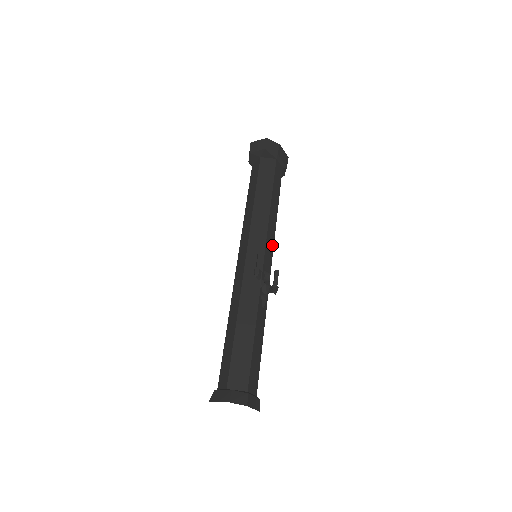
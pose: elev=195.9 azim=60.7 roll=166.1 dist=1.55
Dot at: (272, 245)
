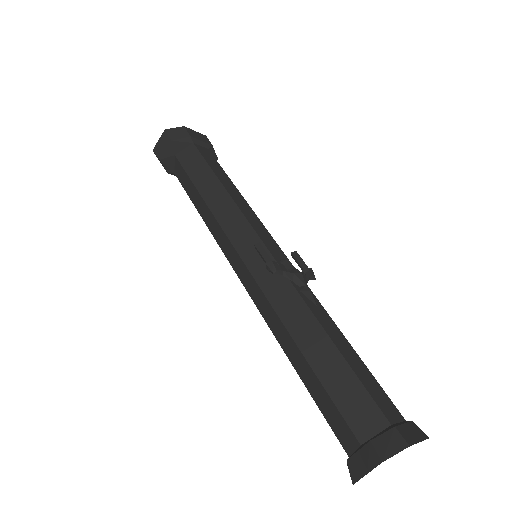
Dot at: (264, 229)
